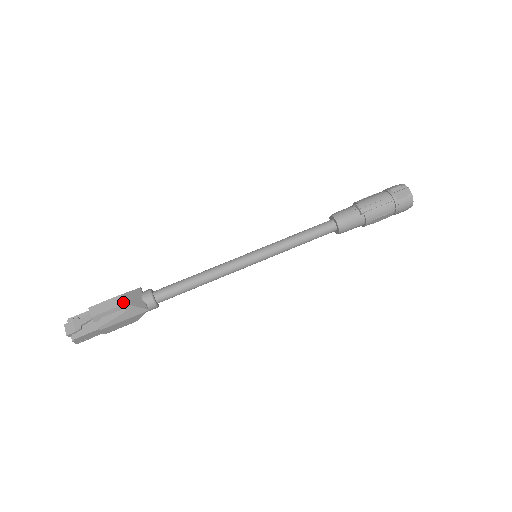
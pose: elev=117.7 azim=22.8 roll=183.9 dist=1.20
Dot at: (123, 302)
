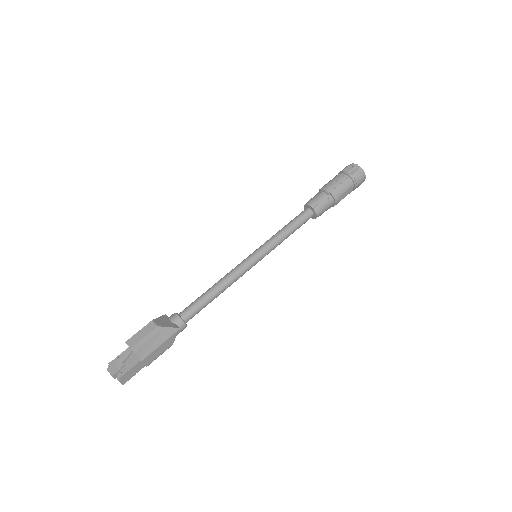
Dot at: (155, 326)
